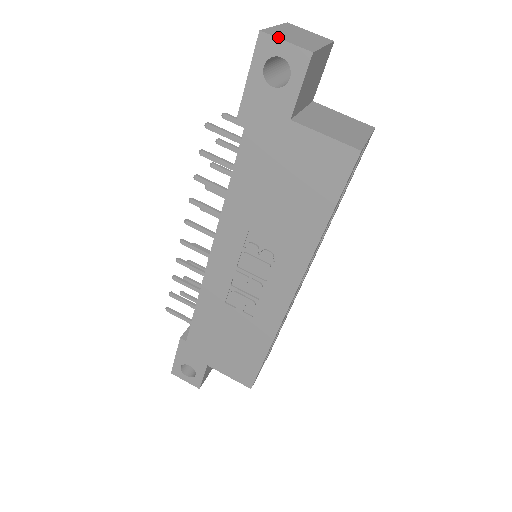
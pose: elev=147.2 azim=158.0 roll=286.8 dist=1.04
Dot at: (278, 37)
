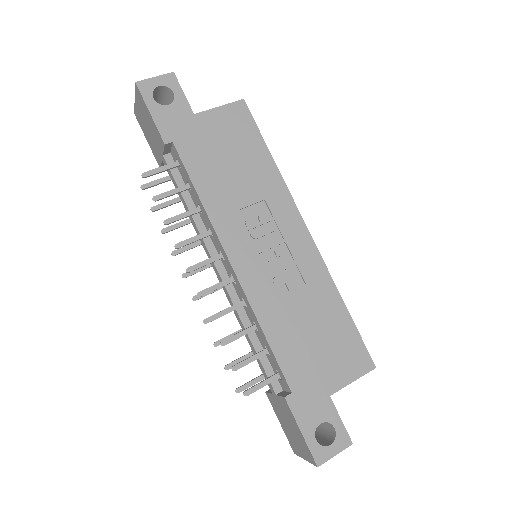
Dot at: (148, 79)
